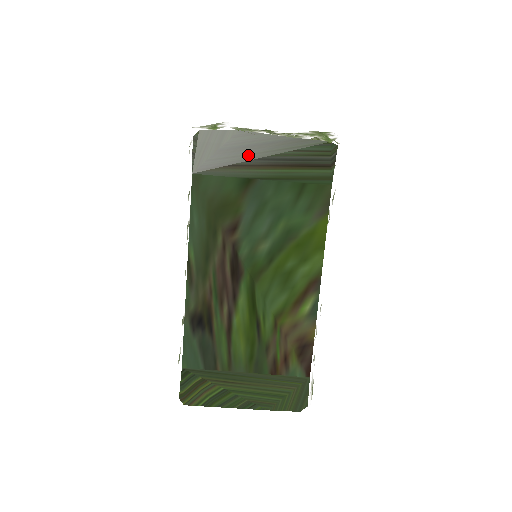
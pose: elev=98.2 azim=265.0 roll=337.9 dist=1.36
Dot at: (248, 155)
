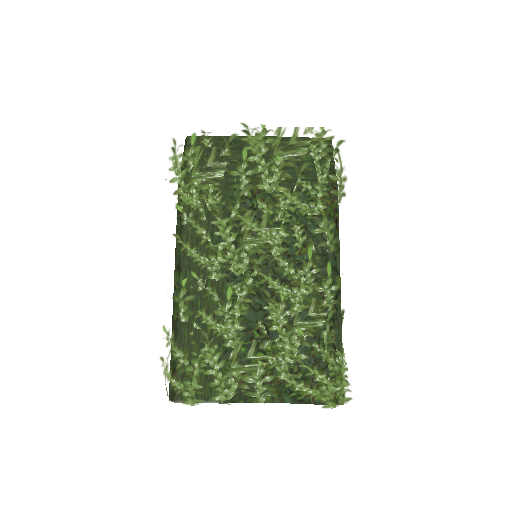
Dot at: occluded
